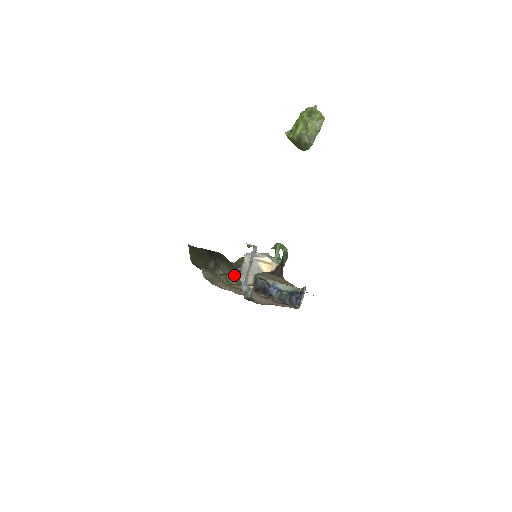
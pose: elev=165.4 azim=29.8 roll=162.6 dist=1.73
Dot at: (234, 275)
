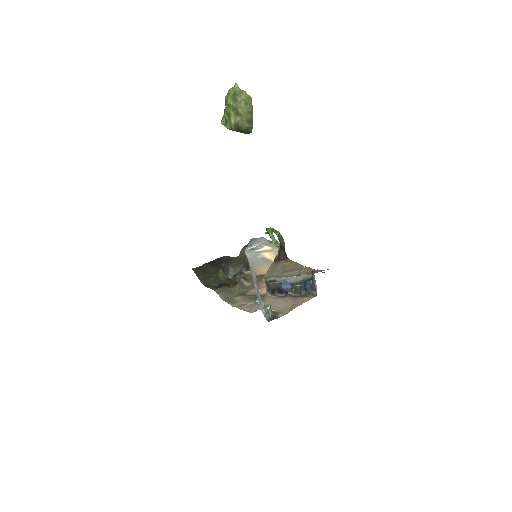
Dot at: (246, 278)
